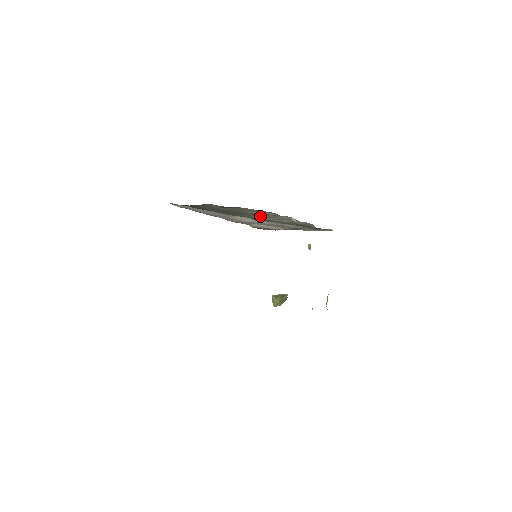
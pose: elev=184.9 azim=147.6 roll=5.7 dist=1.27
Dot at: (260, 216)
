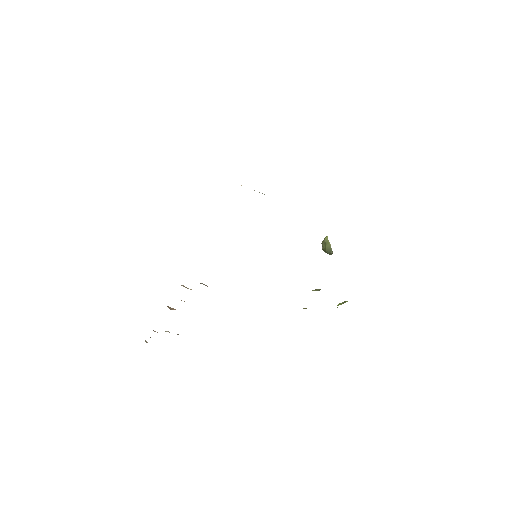
Dot at: occluded
